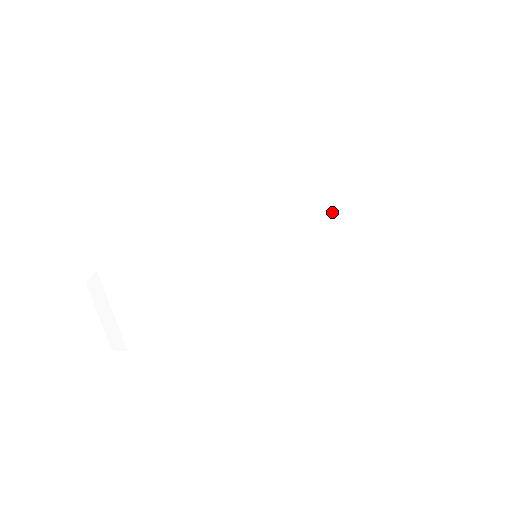
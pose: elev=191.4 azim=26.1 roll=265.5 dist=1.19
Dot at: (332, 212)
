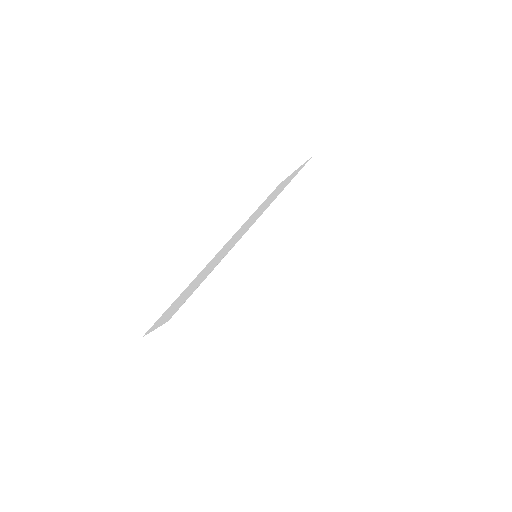
Dot at: (297, 198)
